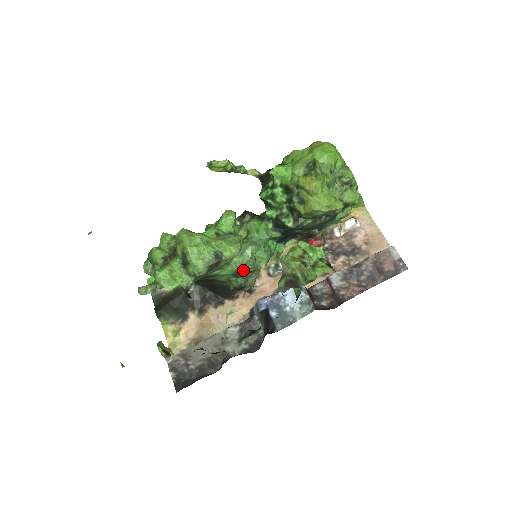
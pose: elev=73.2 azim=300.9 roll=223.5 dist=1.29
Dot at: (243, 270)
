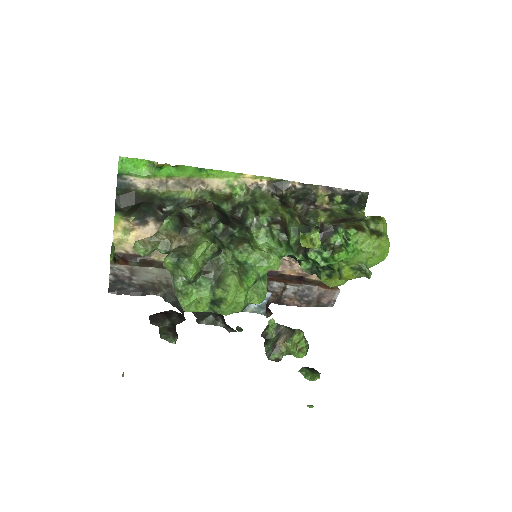
Dot at: occluded
